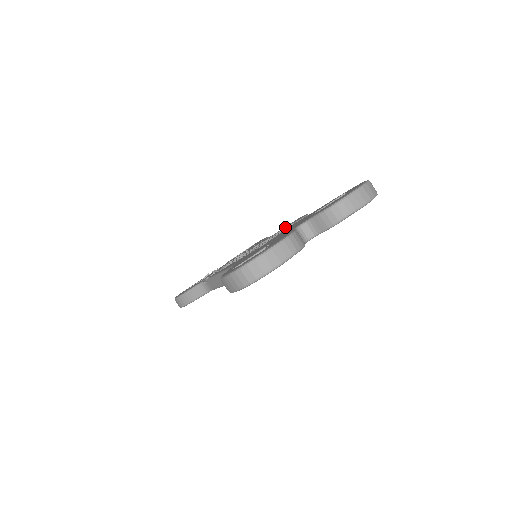
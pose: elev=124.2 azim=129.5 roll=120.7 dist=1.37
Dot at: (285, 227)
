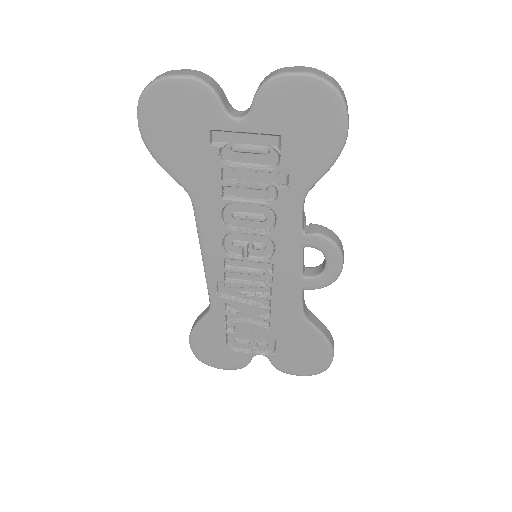
Dot at: (319, 265)
